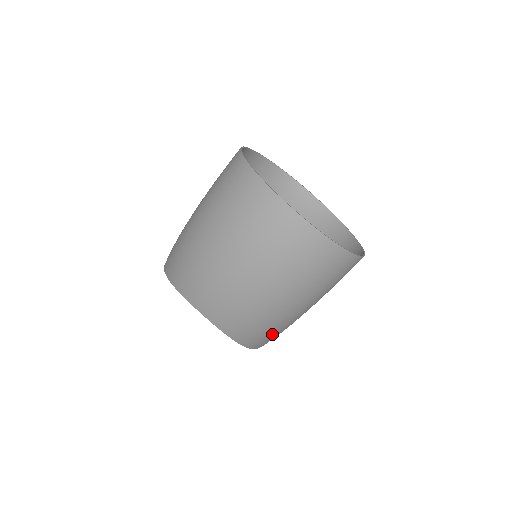
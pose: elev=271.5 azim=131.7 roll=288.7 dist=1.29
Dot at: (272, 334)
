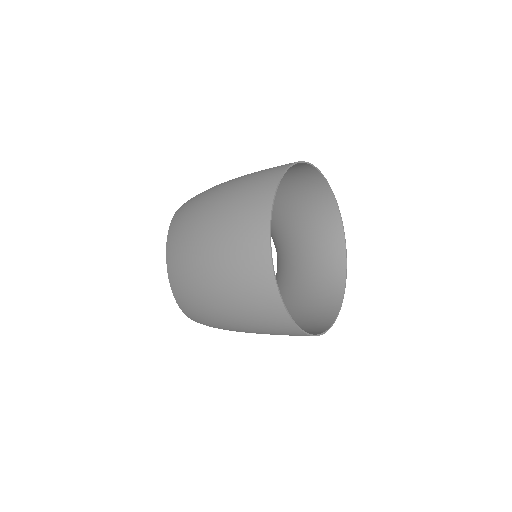
Dot at: (205, 322)
